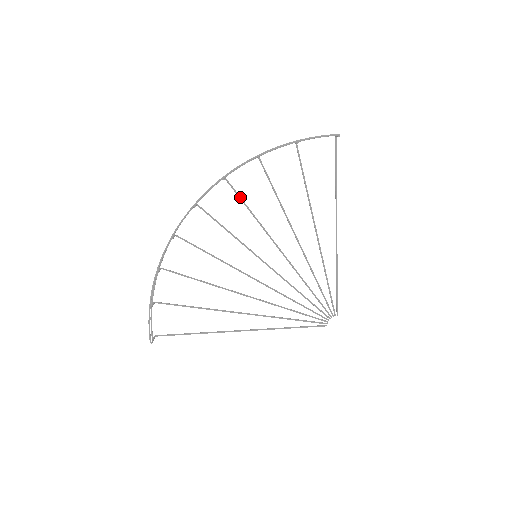
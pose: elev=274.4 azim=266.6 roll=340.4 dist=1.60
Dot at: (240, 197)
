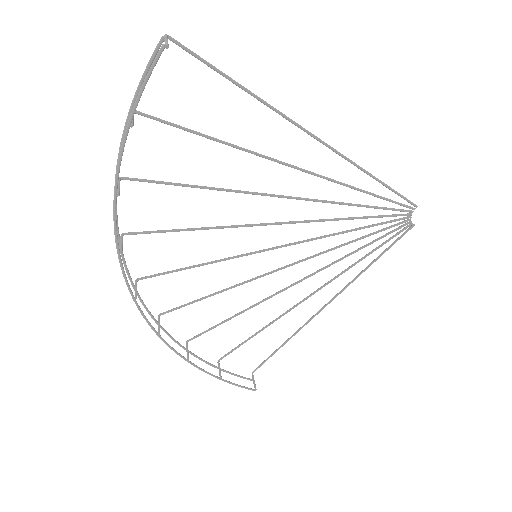
Dot at: (163, 231)
